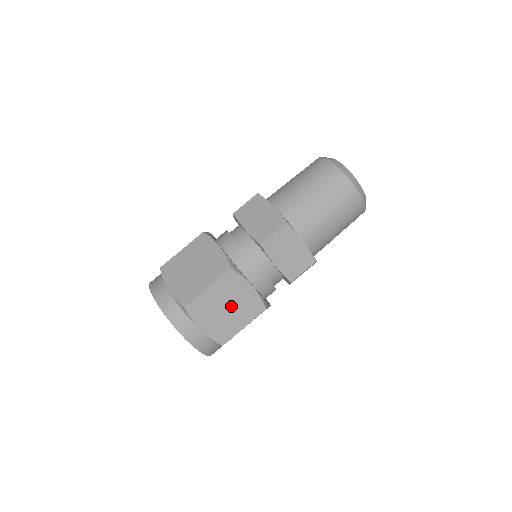
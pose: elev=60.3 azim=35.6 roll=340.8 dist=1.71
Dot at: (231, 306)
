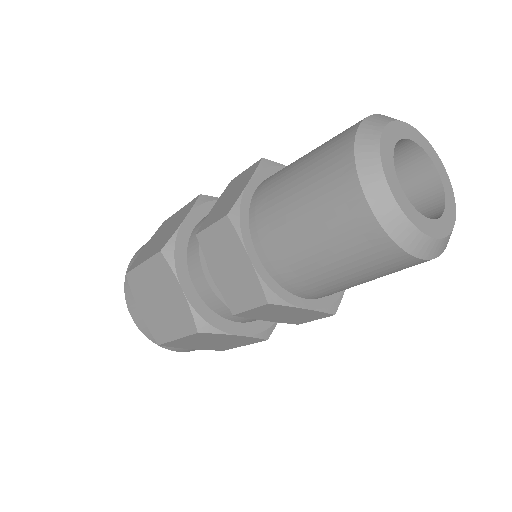
Dot at: (217, 342)
